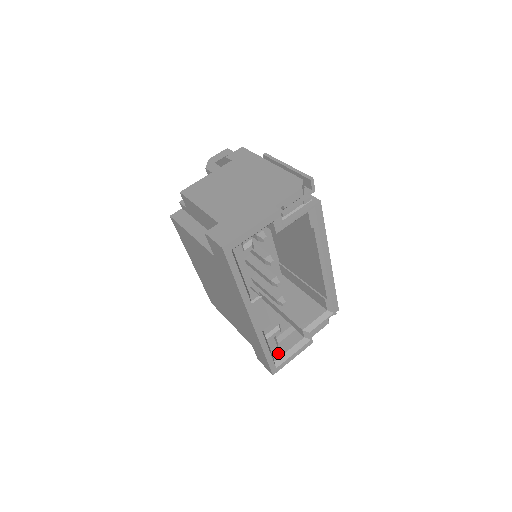
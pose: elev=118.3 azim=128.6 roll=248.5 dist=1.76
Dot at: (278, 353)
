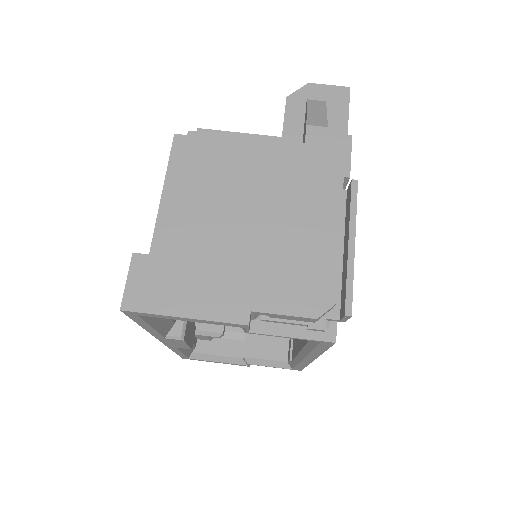
Dot at: (204, 348)
